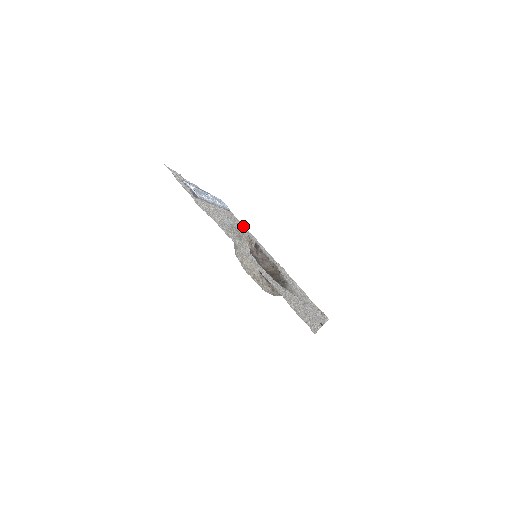
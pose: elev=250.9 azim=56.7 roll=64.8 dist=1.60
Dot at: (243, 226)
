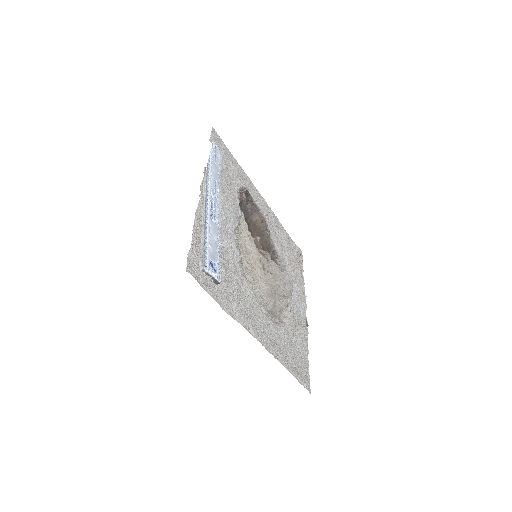
Dot at: (232, 159)
